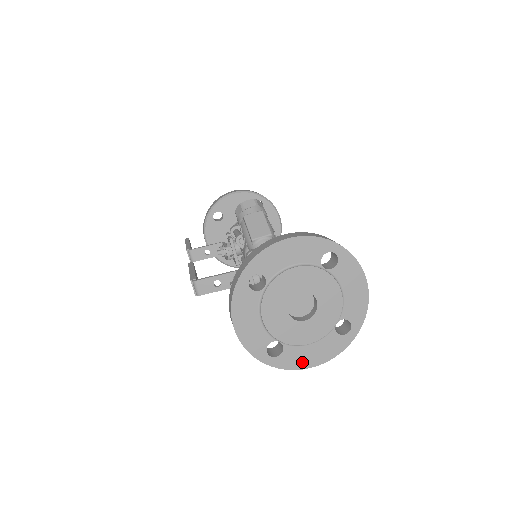
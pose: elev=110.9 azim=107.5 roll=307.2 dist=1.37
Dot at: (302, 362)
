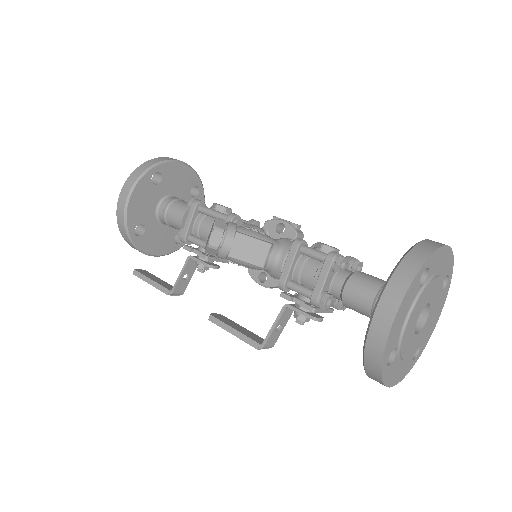
Dot at: (432, 330)
